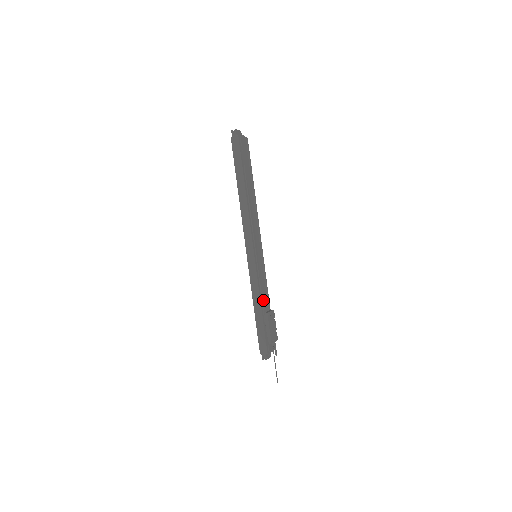
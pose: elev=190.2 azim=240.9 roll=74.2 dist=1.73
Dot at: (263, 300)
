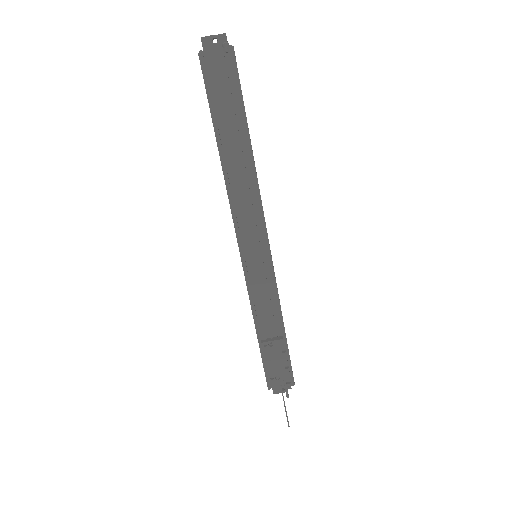
Dot at: (264, 321)
